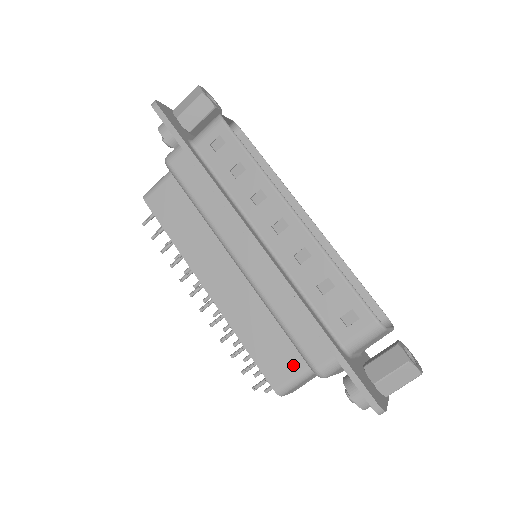
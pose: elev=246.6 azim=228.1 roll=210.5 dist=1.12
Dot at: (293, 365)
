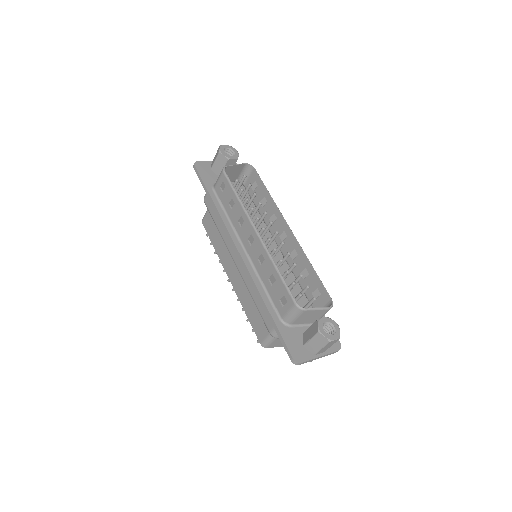
Dot at: (266, 329)
